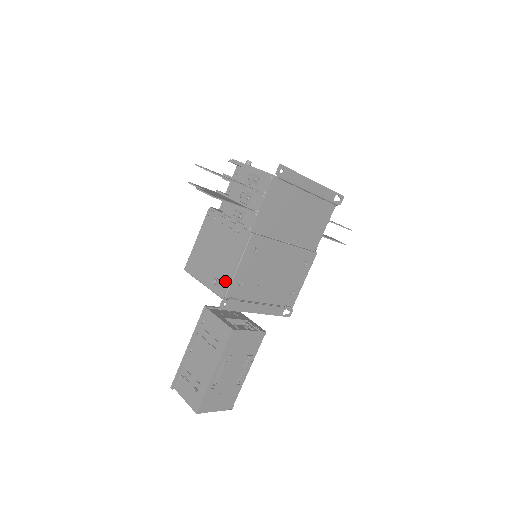
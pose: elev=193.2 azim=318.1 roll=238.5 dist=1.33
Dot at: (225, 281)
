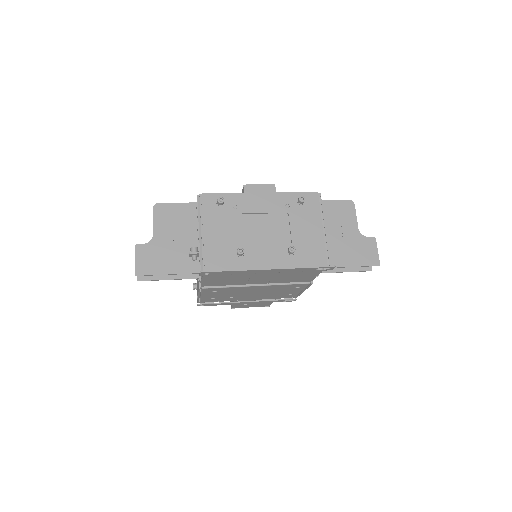
Dot at: occluded
